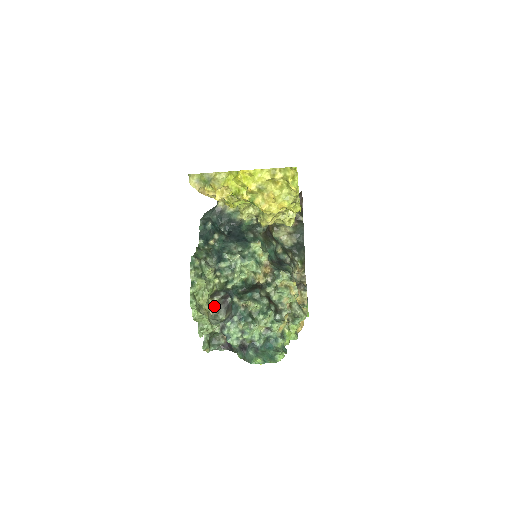
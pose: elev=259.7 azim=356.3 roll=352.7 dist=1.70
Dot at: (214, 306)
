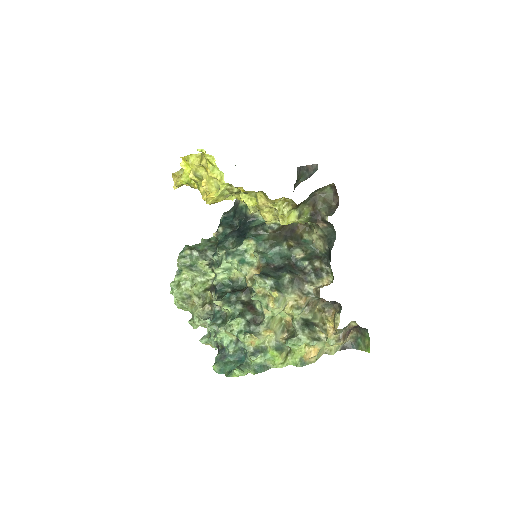
Dot at: occluded
